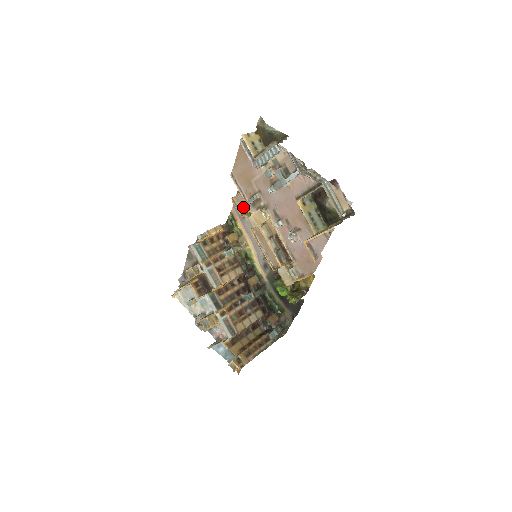
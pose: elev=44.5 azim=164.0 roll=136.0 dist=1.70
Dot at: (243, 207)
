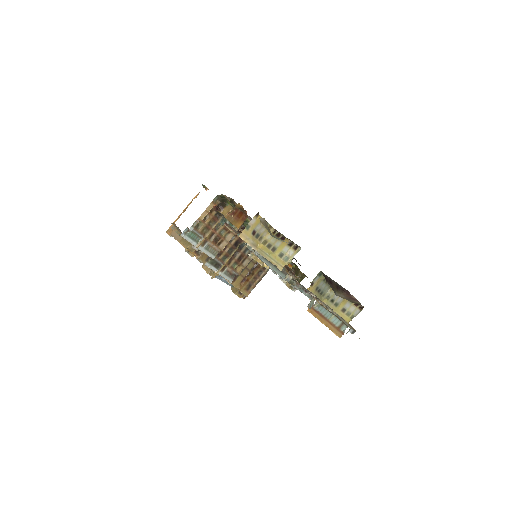
Dot at: occluded
